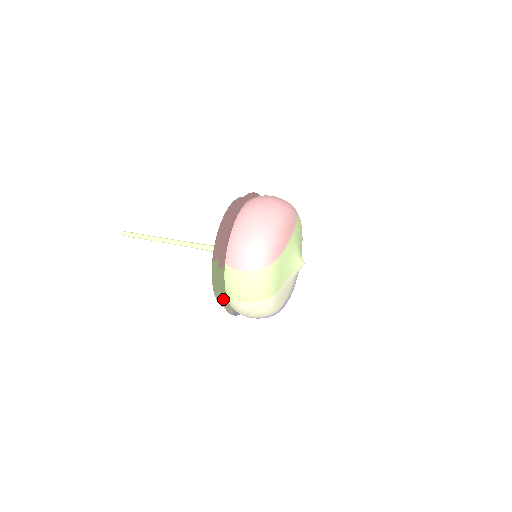
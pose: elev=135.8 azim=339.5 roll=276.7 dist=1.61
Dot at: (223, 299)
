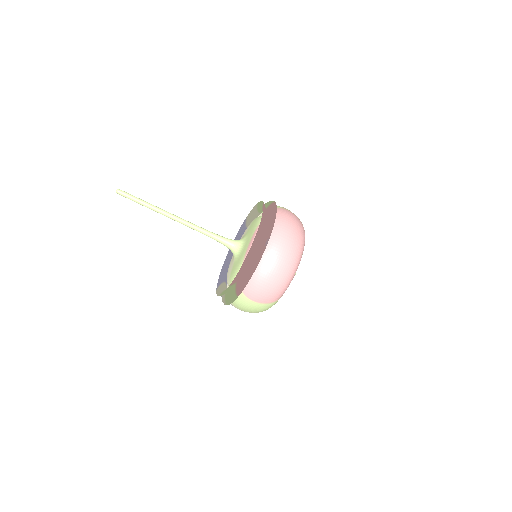
Dot at: occluded
